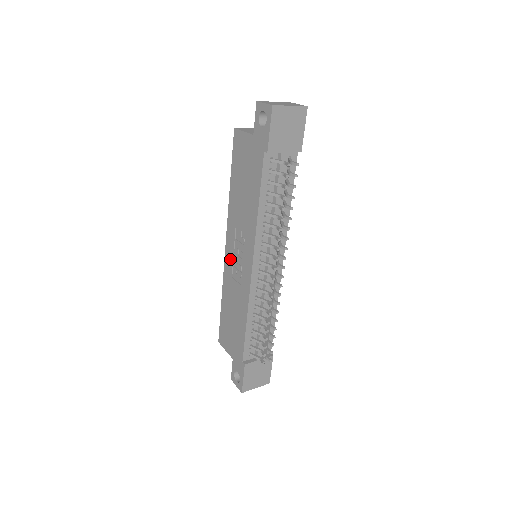
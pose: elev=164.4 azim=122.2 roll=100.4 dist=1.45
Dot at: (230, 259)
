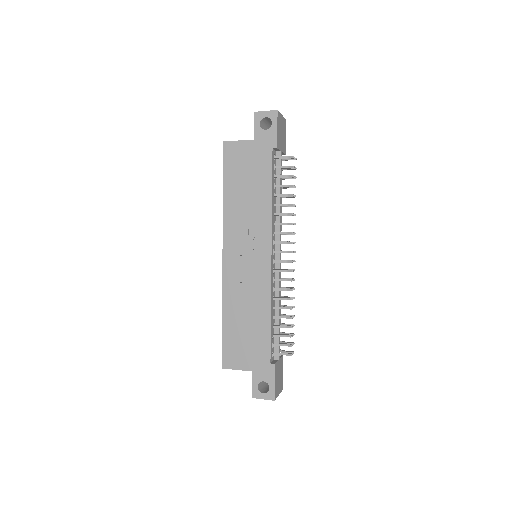
Dot at: (233, 265)
